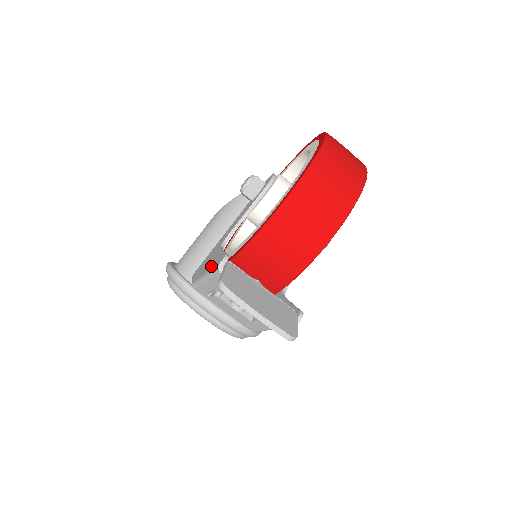
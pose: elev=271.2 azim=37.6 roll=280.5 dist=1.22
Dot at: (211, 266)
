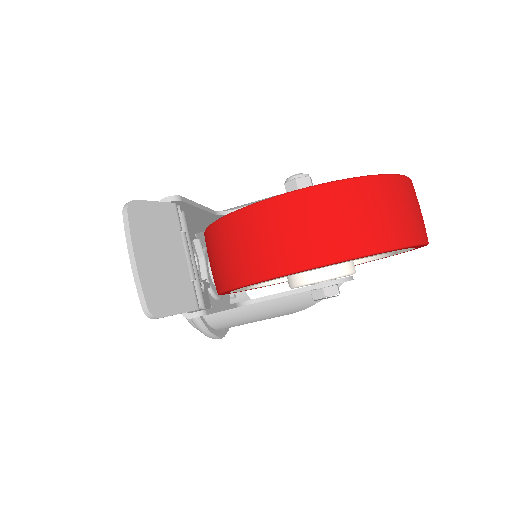
Dot at: occluded
